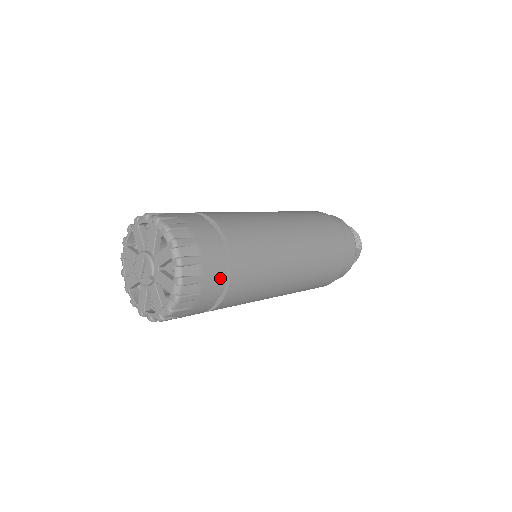
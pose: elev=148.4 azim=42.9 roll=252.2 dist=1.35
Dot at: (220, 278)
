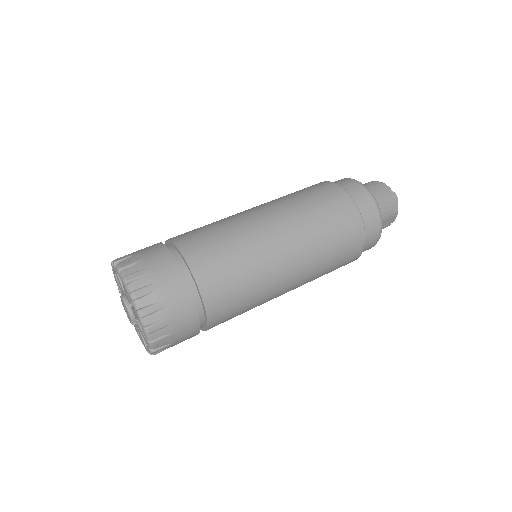
Dot at: (195, 326)
